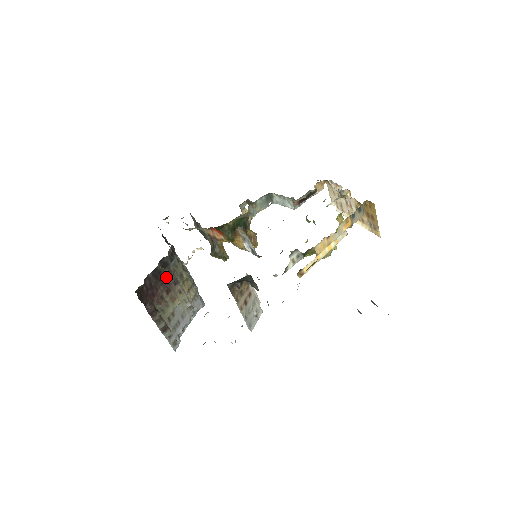
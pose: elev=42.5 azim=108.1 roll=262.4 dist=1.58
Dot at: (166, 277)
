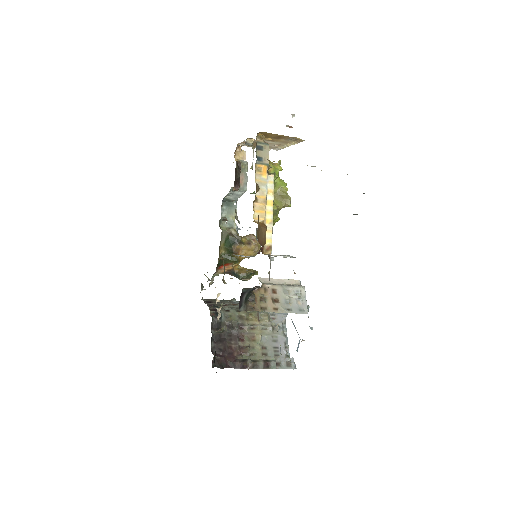
Dot at: (228, 332)
